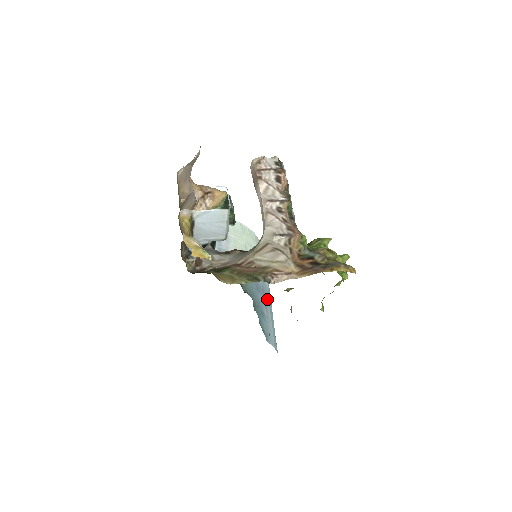
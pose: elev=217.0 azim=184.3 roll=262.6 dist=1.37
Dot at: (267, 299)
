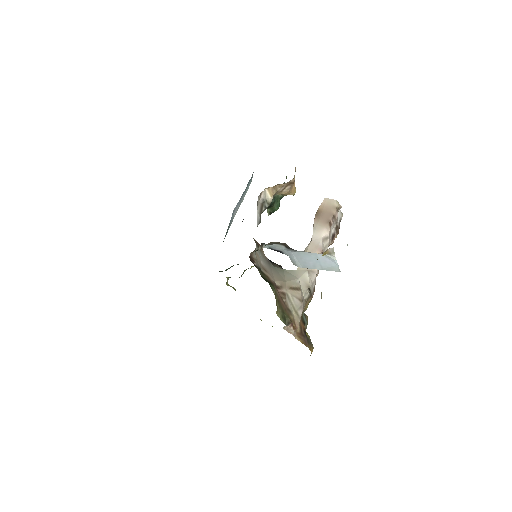
Dot at: occluded
